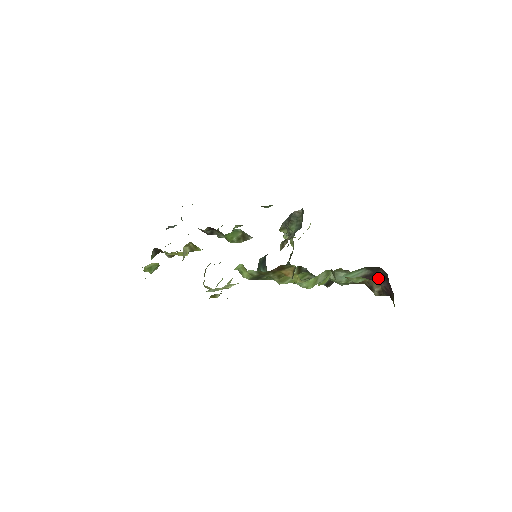
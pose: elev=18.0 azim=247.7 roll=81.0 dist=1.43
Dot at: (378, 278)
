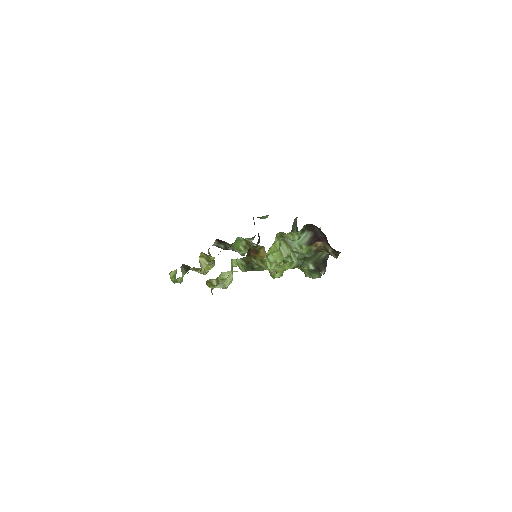
Dot at: (321, 237)
